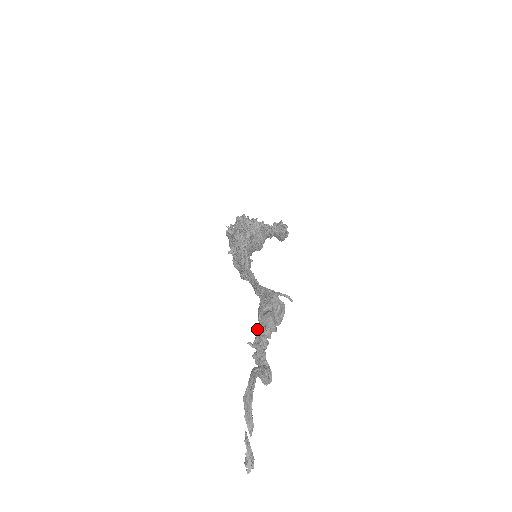
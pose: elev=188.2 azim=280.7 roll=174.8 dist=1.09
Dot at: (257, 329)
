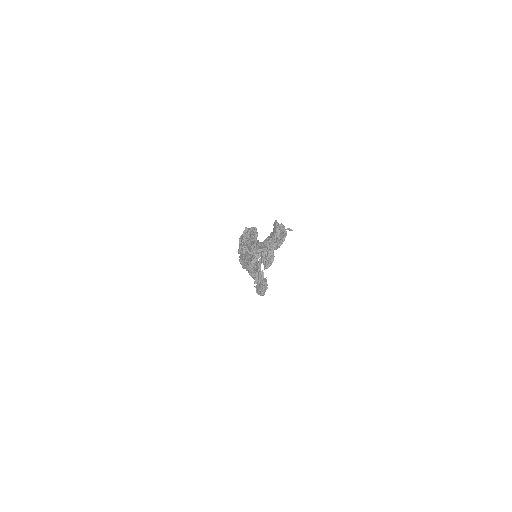
Dot at: occluded
